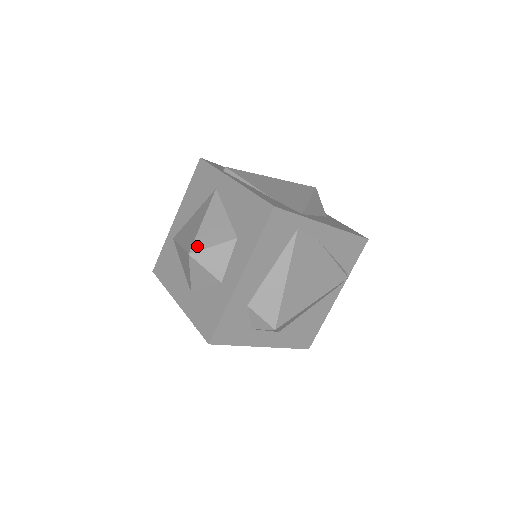
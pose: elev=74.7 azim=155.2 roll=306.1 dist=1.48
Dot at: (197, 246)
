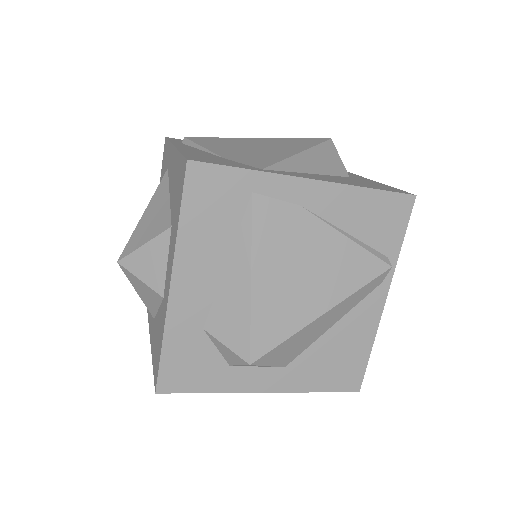
Dot at: (128, 249)
